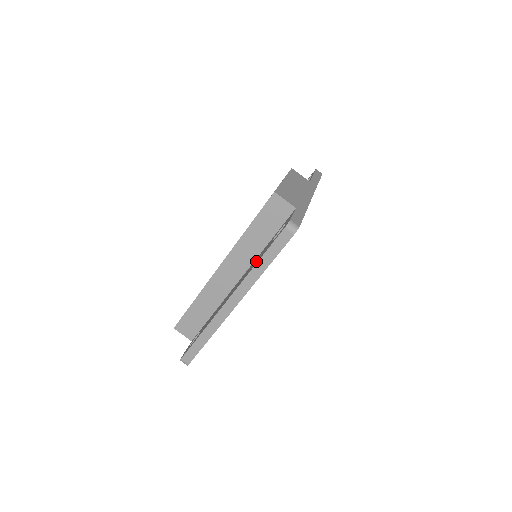
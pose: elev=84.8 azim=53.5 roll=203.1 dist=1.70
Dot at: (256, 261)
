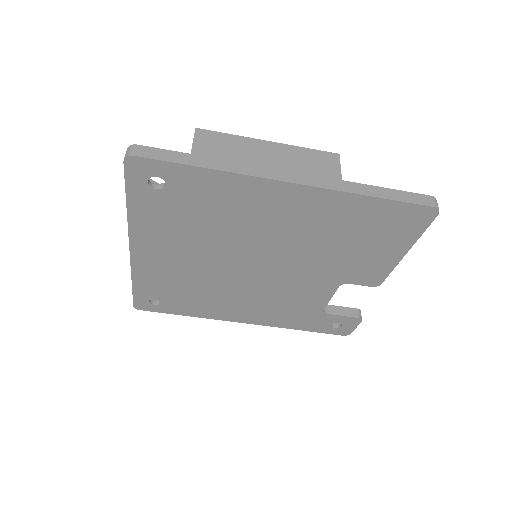
Dot at: occluded
